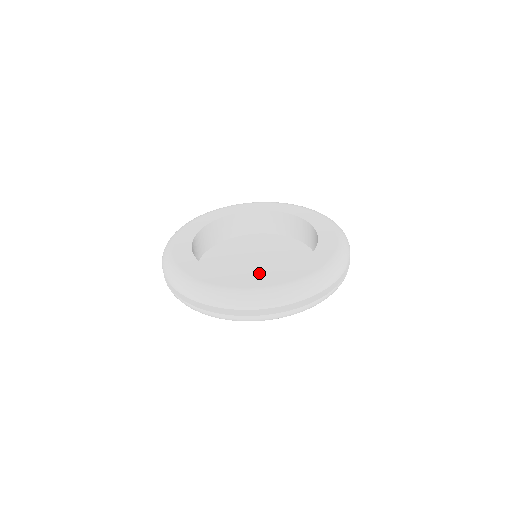
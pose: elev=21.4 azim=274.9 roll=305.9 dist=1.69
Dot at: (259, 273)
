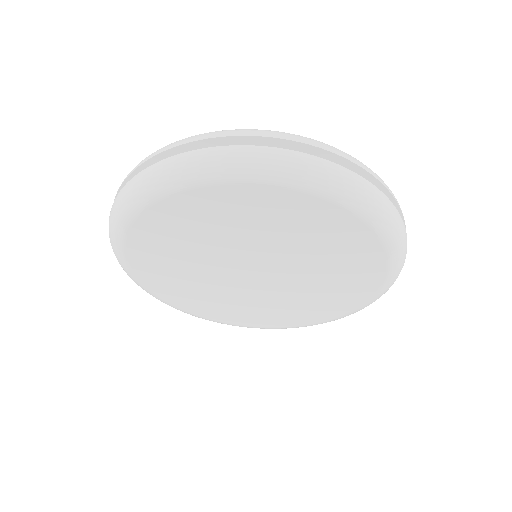
Dot at: occluded
